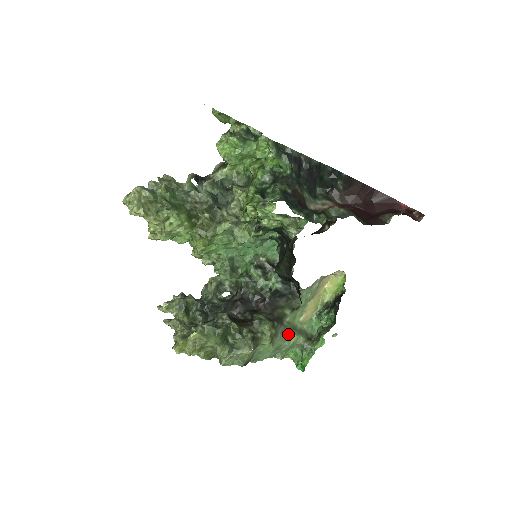
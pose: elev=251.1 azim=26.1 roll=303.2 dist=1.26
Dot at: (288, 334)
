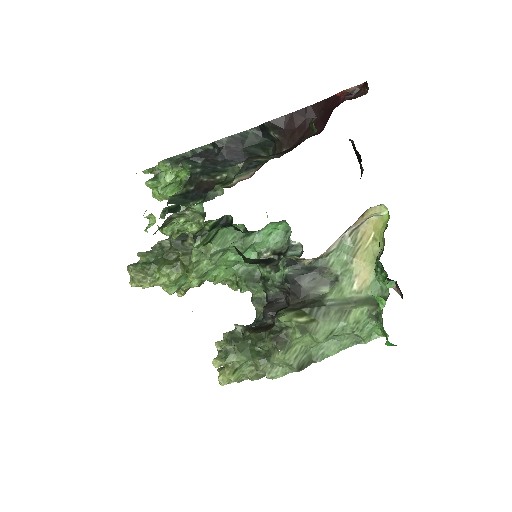
Dot at: (340, 312)
